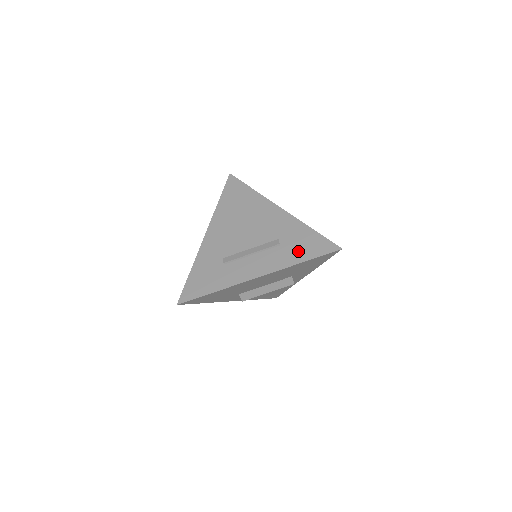
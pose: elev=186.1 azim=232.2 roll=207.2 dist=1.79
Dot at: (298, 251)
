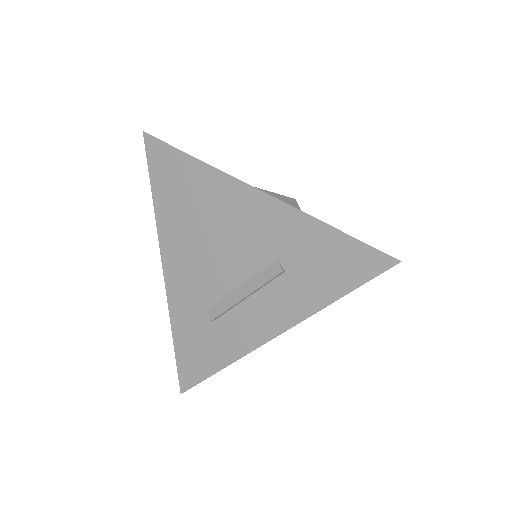
Dot at: (320, 279)
